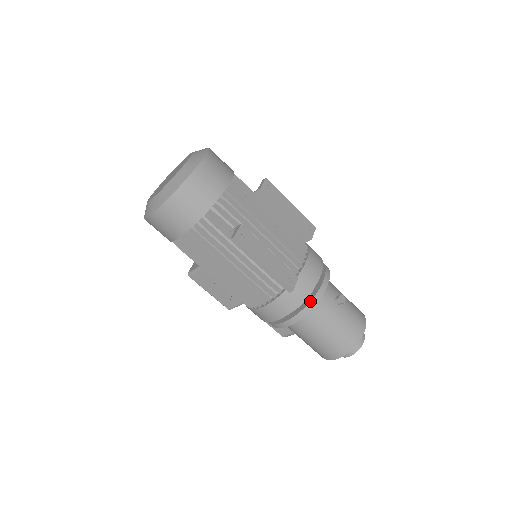
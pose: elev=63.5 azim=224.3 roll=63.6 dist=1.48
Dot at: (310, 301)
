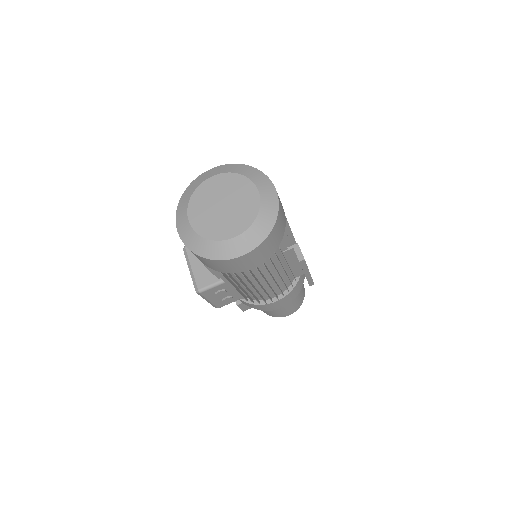
Dot at: occluded
